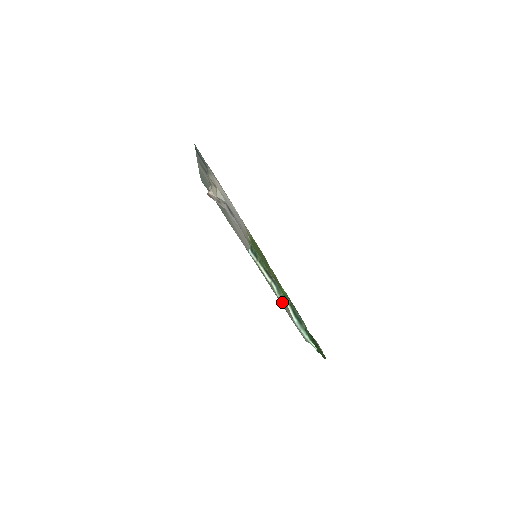
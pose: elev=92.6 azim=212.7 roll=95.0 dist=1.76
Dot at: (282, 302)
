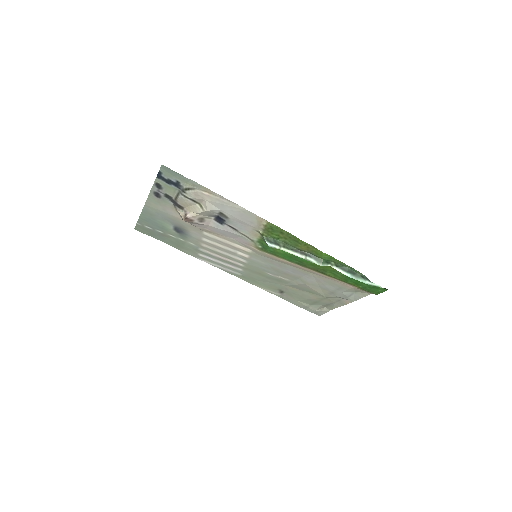
Dot at: (284, 293)
